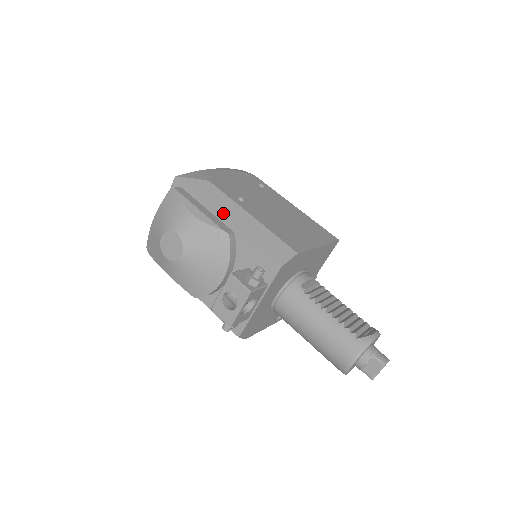
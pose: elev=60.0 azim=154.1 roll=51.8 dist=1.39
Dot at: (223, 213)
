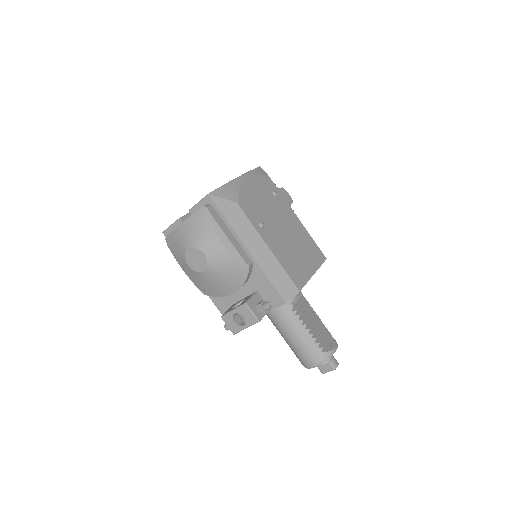
Dot at: (247, 243)
